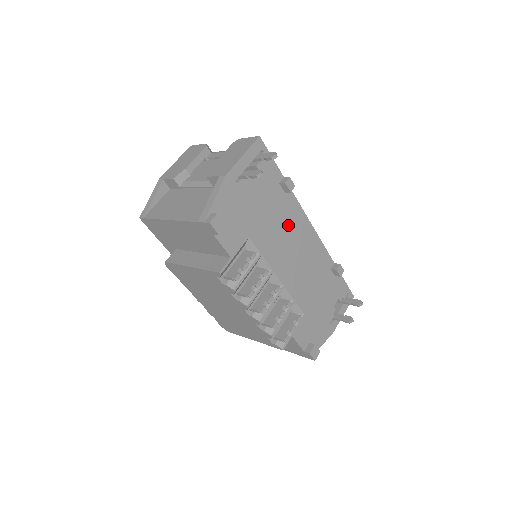
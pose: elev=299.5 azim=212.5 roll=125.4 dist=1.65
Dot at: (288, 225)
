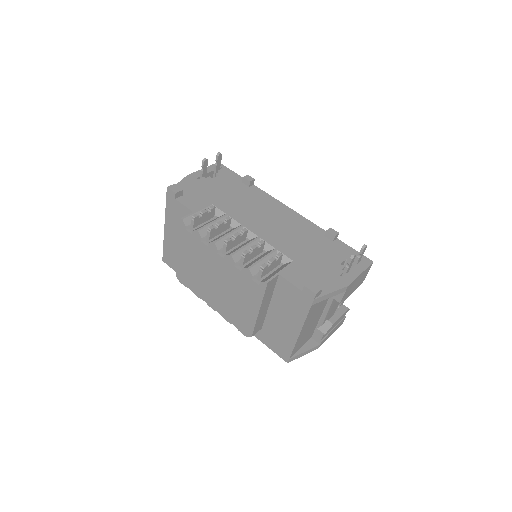
Dot at: (257, 203)
